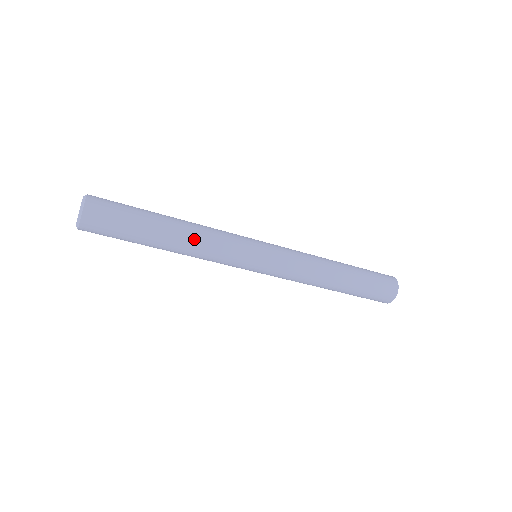
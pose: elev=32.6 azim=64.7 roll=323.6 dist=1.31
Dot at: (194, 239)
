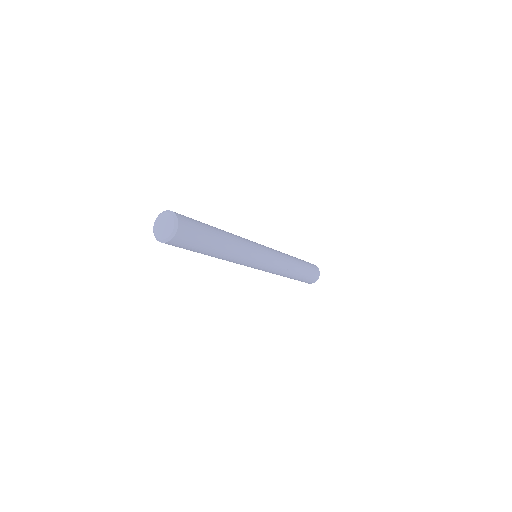
Dot at: (236, 241)
